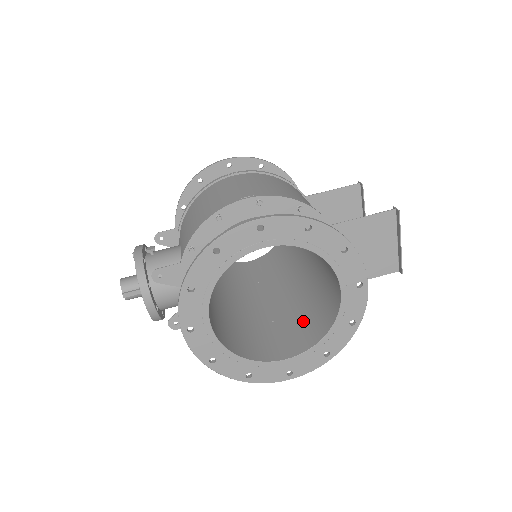
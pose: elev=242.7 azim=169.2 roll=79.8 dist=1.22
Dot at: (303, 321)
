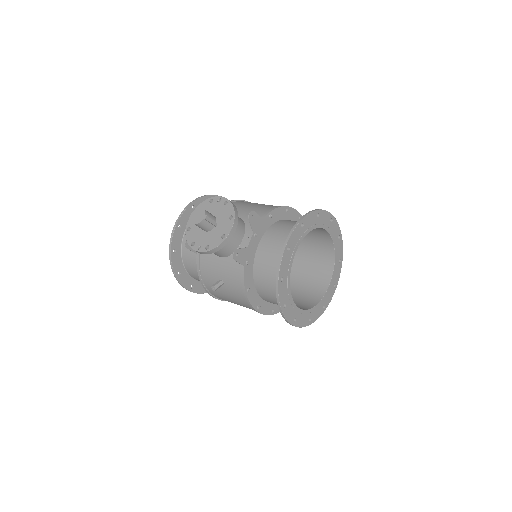
Dot at: occluded
